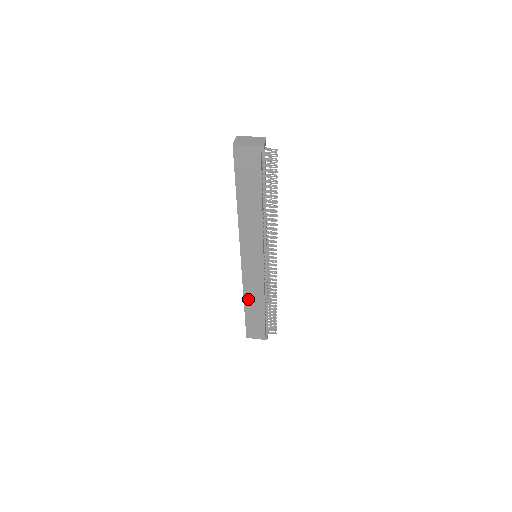
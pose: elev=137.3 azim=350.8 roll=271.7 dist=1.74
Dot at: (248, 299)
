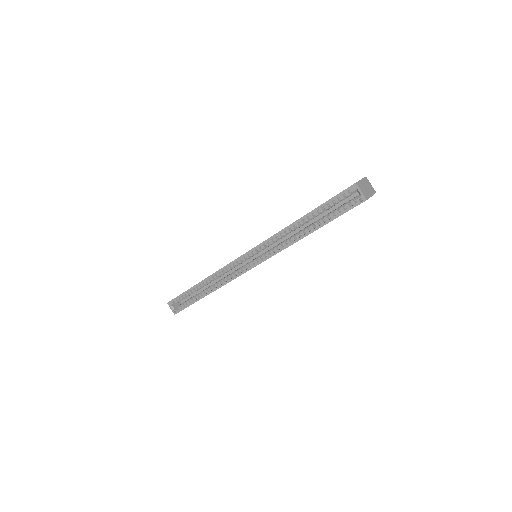
Dot at: occluded
